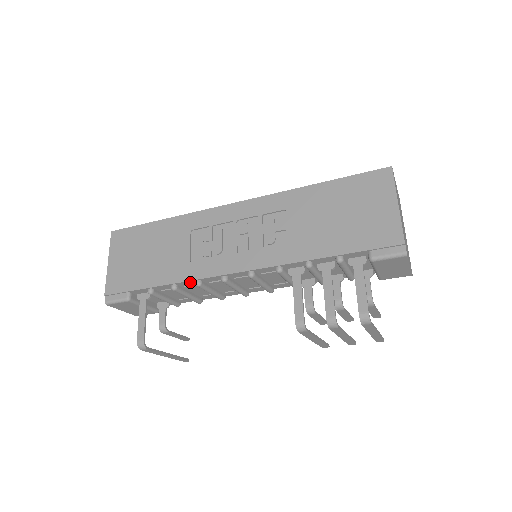
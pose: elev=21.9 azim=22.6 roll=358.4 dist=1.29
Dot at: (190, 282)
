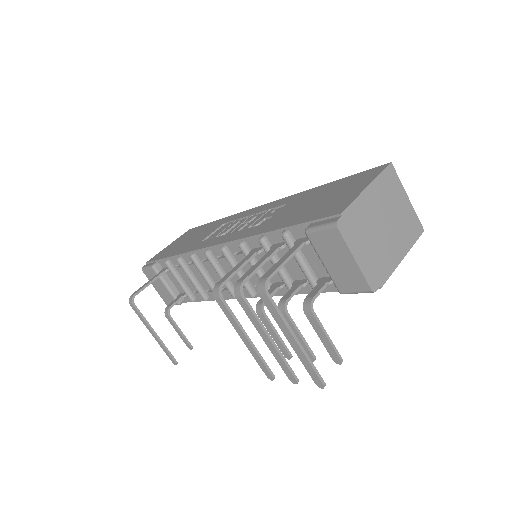
Dot at: occluded
